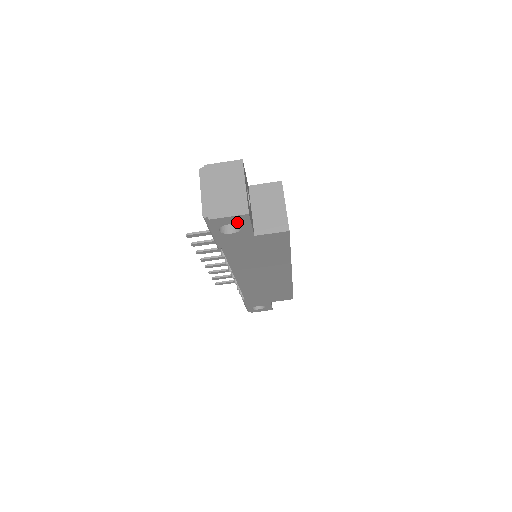
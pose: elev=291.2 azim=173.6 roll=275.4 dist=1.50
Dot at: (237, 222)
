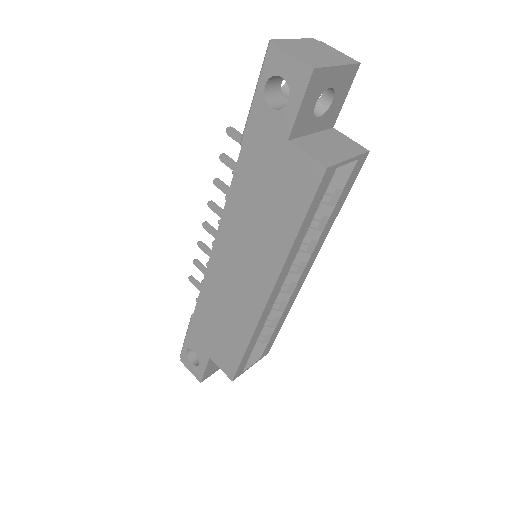
Dot at: (292, 81)
